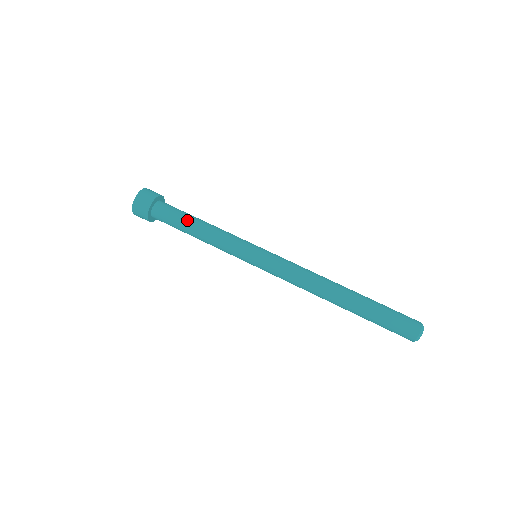
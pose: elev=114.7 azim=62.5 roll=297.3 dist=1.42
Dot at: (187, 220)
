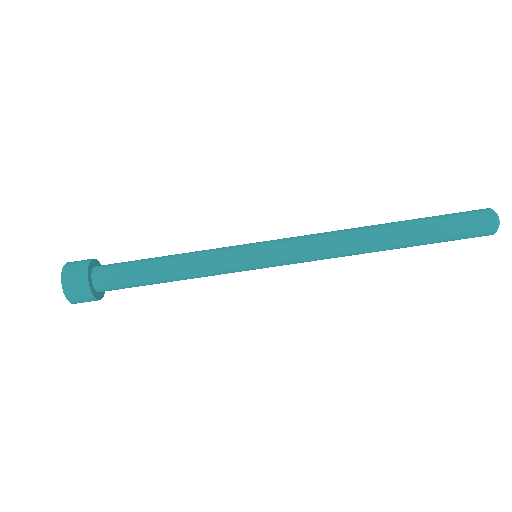
Dot at: (146, 267)
